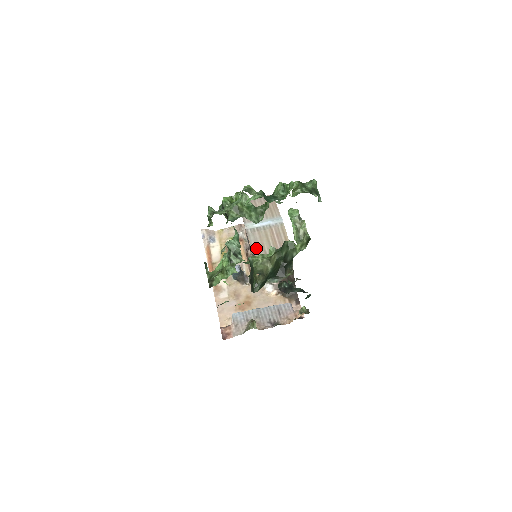
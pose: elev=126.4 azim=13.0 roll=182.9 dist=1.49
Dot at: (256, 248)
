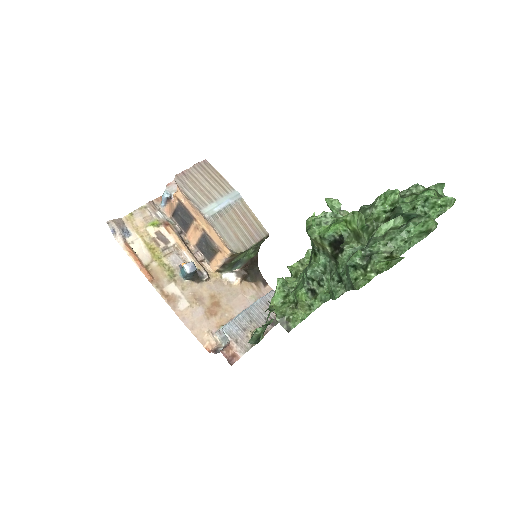
Dot at: (230, 240)
